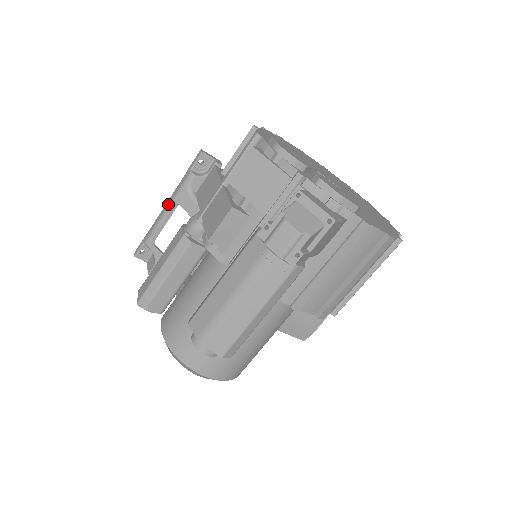
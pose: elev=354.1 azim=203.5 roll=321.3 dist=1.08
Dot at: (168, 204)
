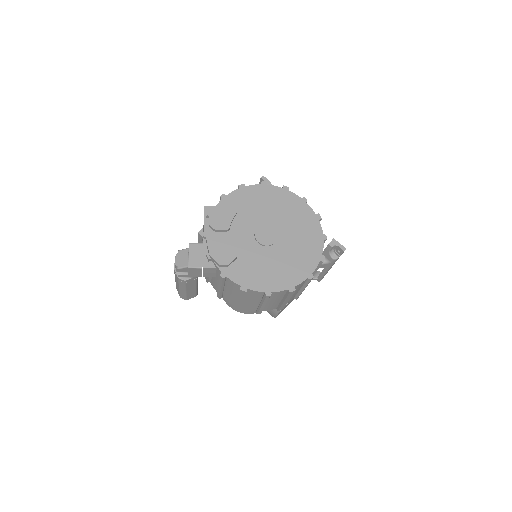
Dot at: occluded
